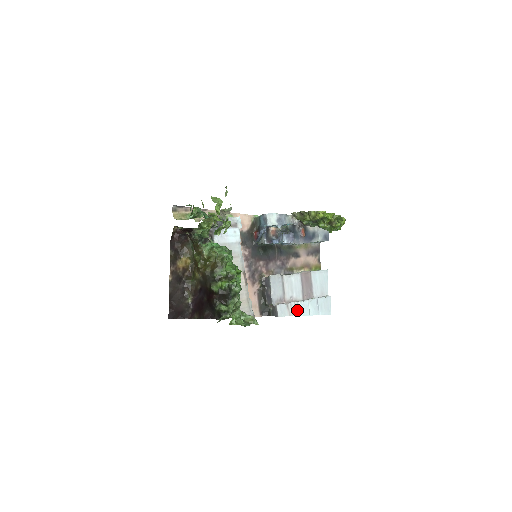
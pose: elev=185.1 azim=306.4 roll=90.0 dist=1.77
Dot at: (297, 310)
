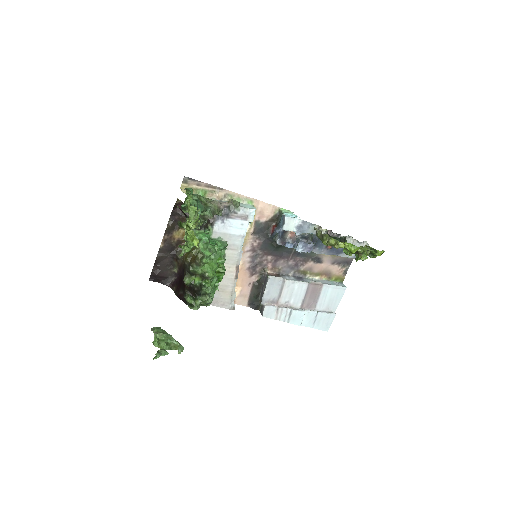
Dot at: (287, 316)
